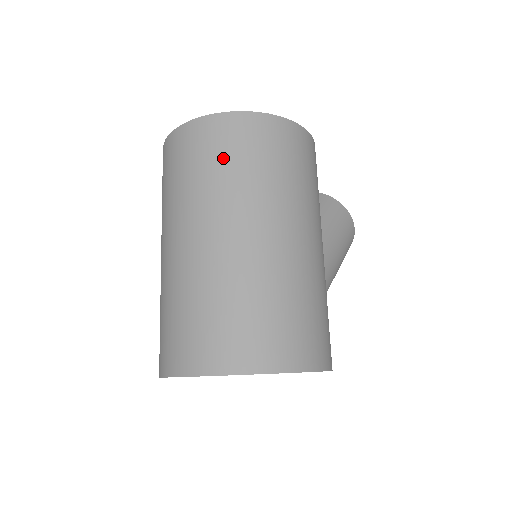
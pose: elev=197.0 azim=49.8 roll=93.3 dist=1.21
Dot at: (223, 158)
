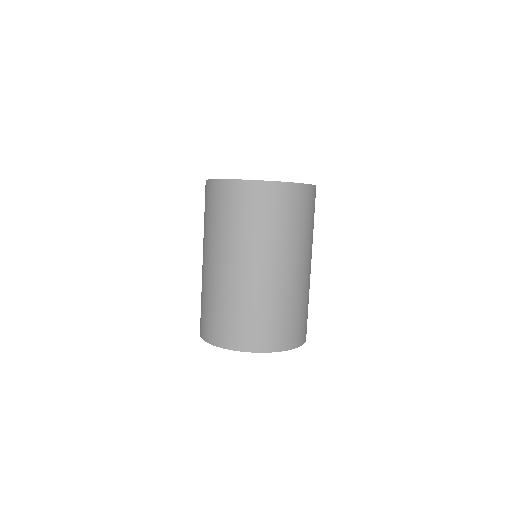
Dot at: (295, 217)
